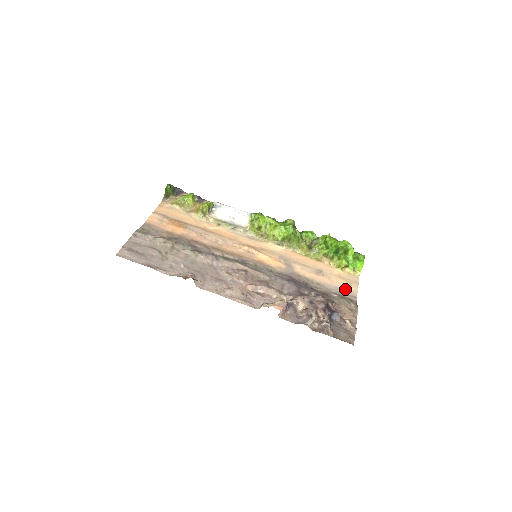
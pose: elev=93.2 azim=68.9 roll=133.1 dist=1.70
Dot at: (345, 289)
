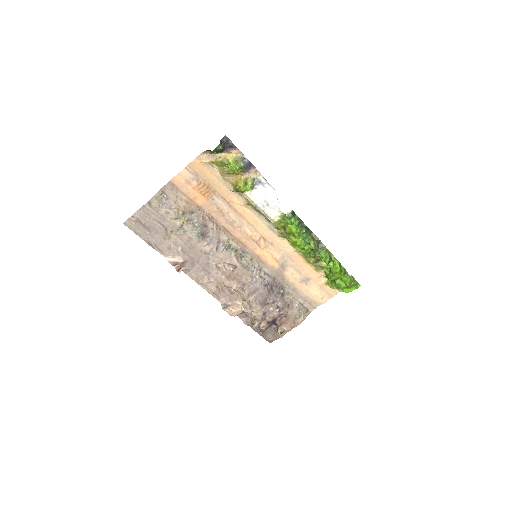
Dot at: (313, 300)
